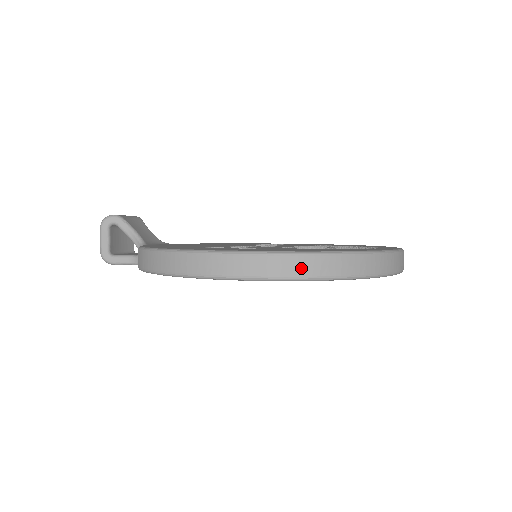
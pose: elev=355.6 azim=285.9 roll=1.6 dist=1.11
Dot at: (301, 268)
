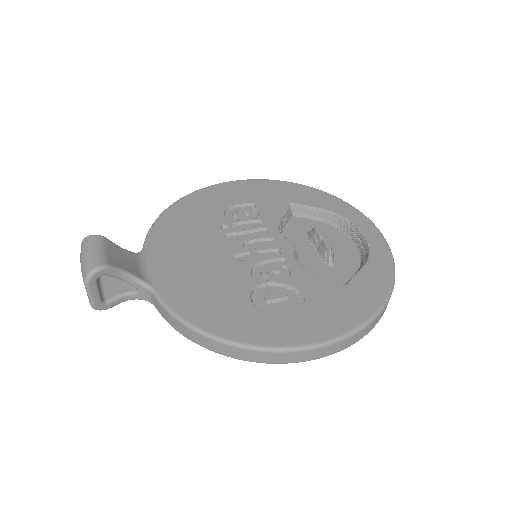
Dot at: (368, 330)
